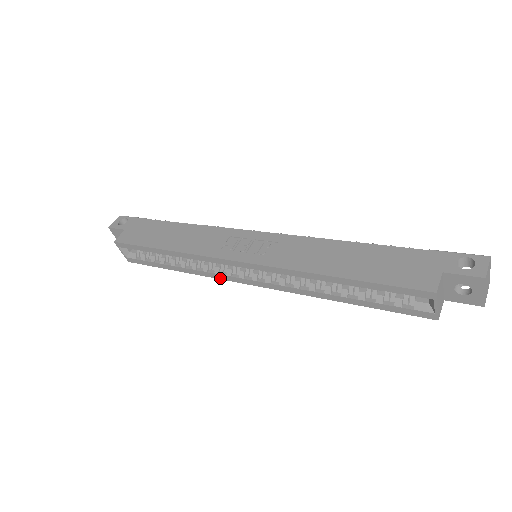
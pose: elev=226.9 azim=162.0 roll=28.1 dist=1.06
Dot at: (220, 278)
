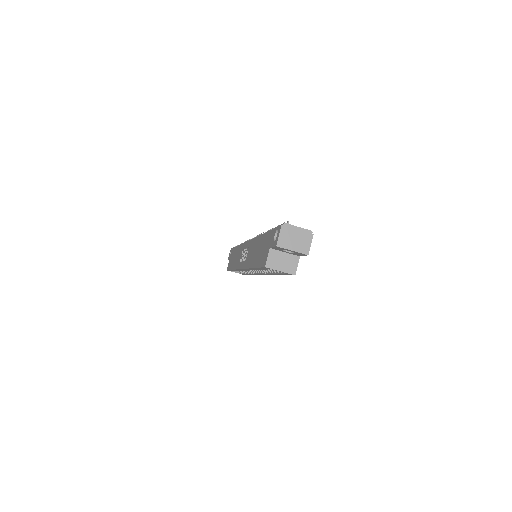
Dot at: occluded
